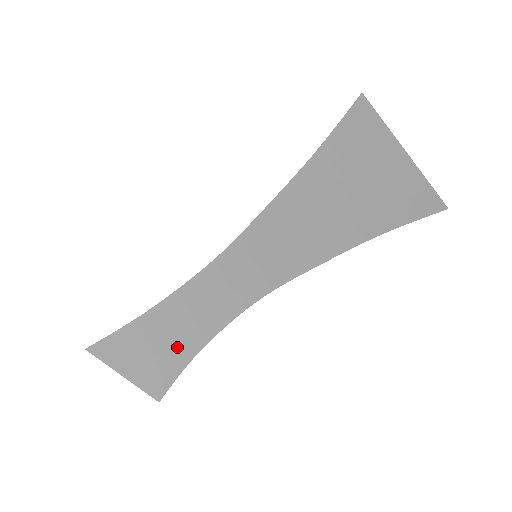
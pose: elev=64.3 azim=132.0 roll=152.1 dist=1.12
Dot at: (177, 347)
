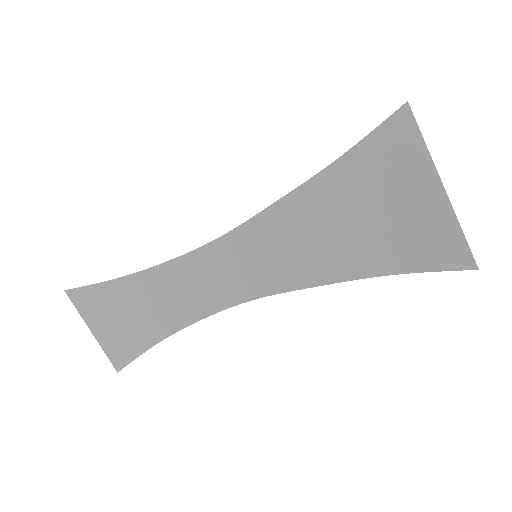
Dot at: (150, 322)
